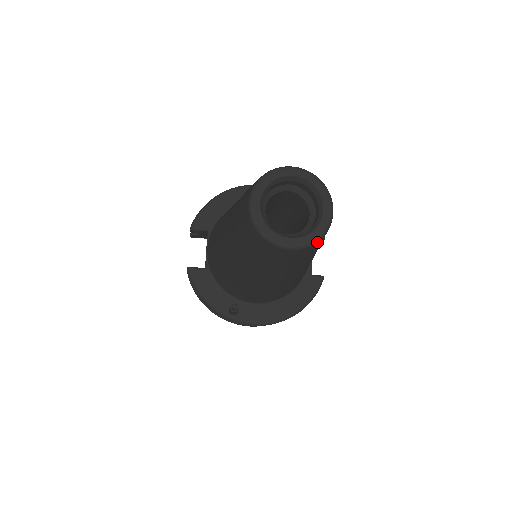
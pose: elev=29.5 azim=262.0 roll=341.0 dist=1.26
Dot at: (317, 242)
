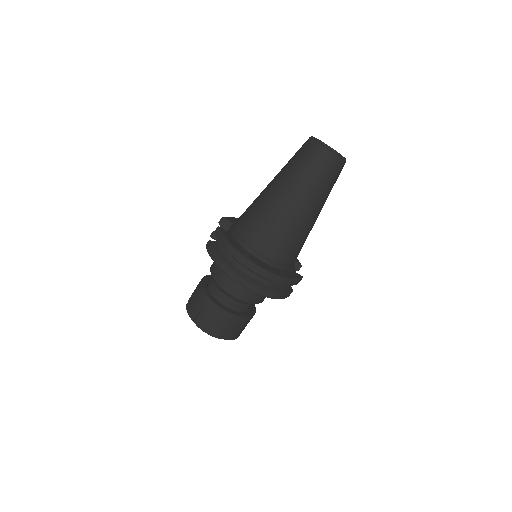
Dot at: (341, 160)
